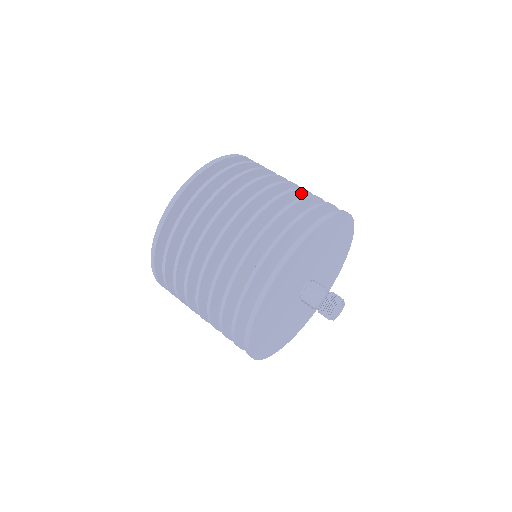
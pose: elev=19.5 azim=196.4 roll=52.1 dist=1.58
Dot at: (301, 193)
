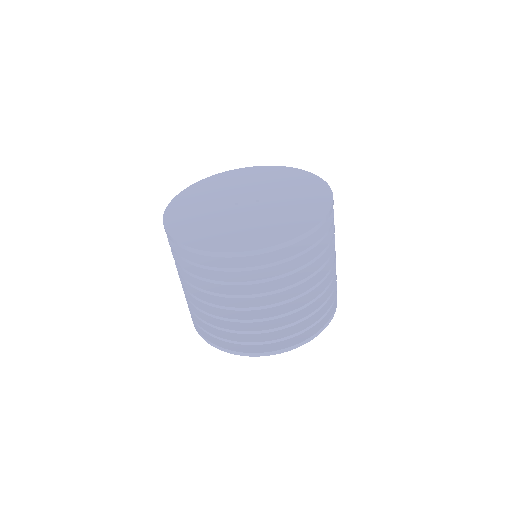
Dot at: (307, 303)
